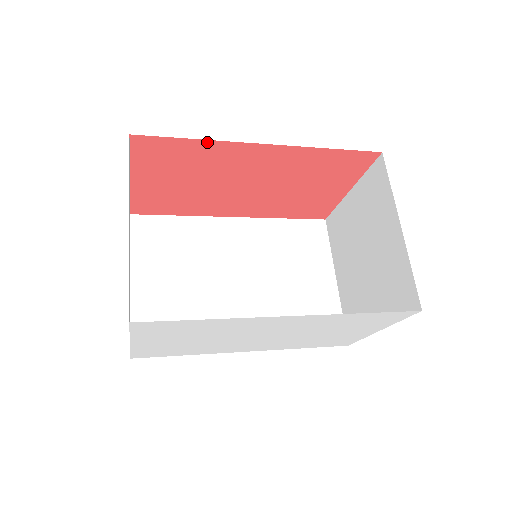
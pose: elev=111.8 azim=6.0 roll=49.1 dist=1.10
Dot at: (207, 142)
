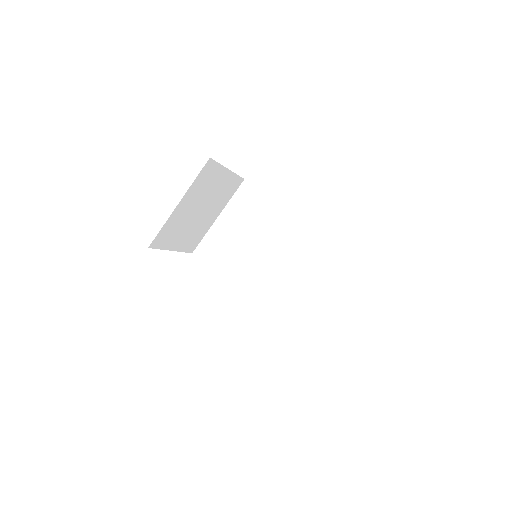
Dot at: occluded
